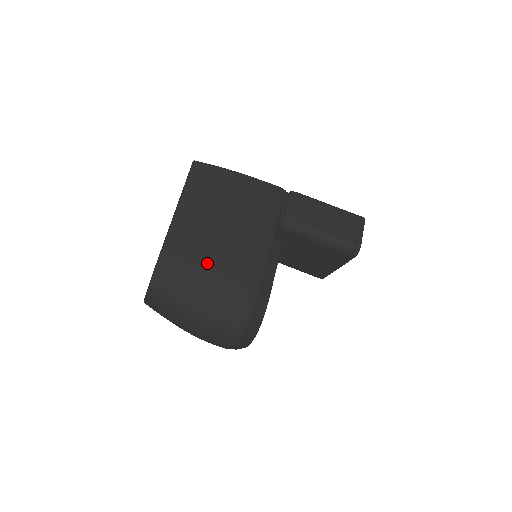
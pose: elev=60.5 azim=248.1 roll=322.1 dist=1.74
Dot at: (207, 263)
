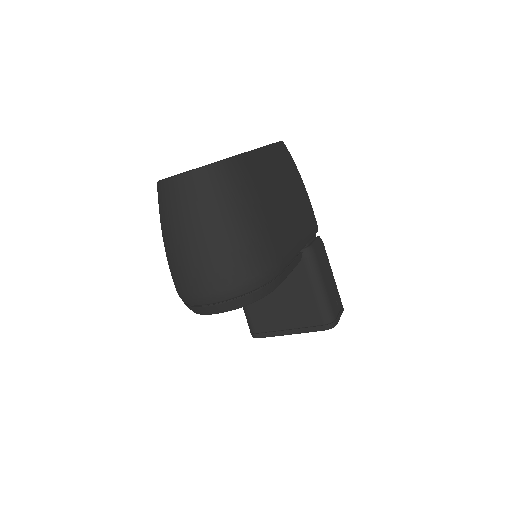
Dot at: (266, 203)
